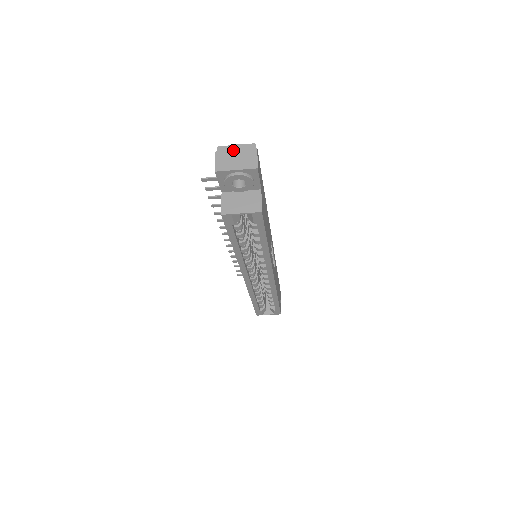
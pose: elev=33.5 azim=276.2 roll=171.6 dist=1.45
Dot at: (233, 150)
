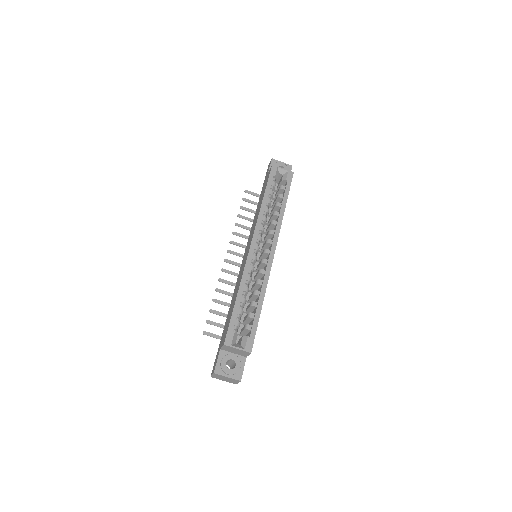
Dot at: occluded
